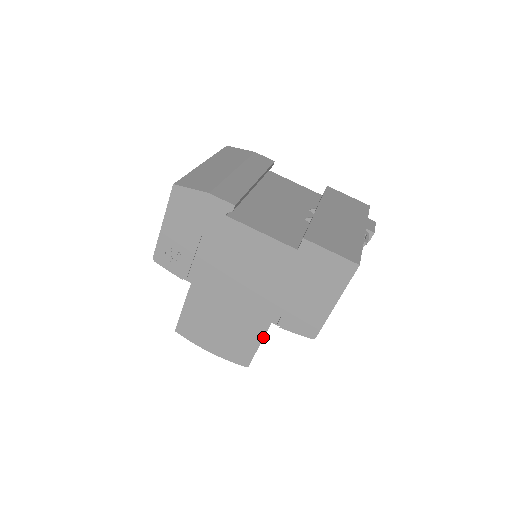
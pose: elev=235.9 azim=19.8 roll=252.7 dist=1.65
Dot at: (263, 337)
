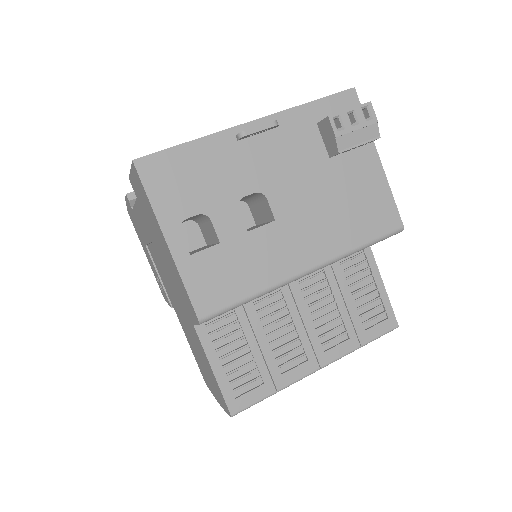
Dot at: (205, 352)
